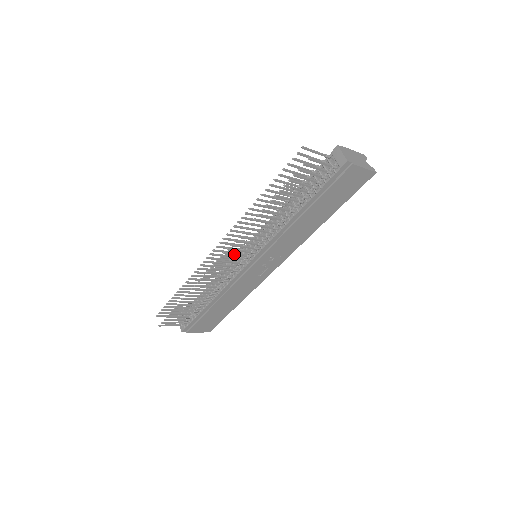
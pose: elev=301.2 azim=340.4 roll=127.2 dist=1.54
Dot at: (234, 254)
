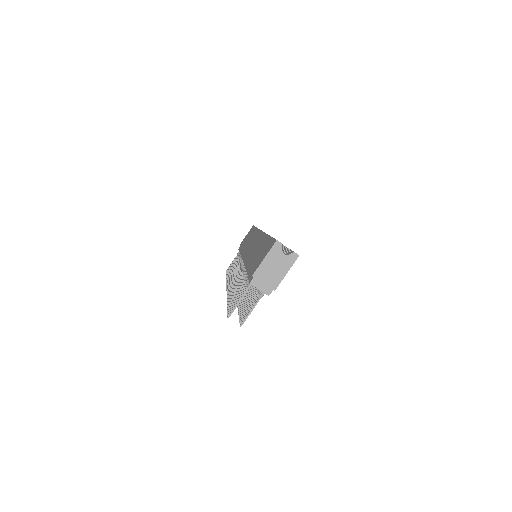
Dot at: occluded
